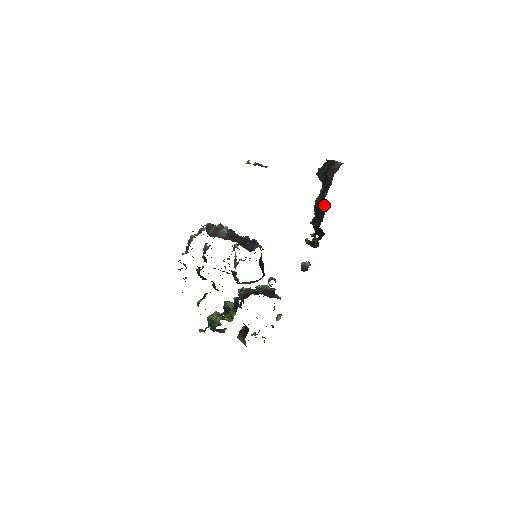
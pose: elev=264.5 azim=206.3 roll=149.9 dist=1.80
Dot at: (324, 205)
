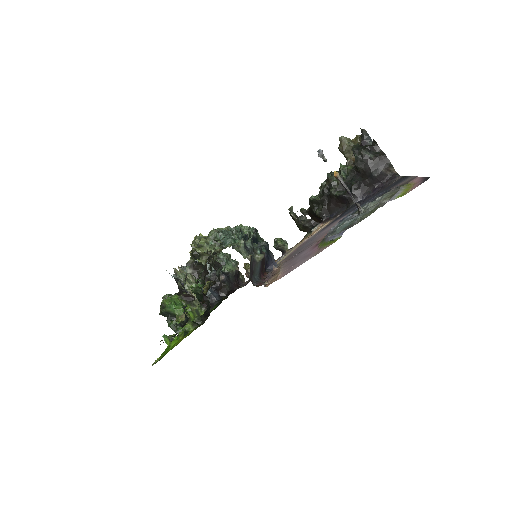
Dot at: (345, 202)
